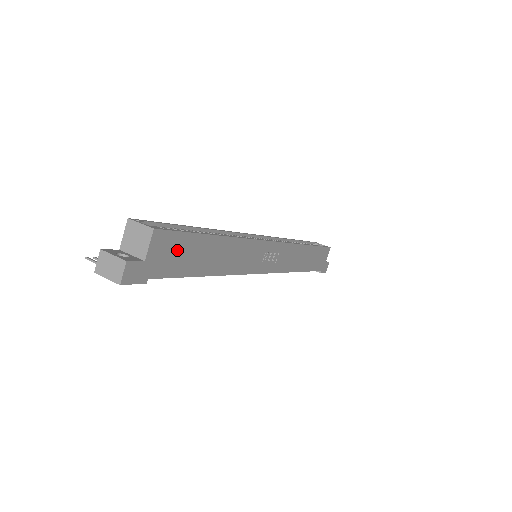
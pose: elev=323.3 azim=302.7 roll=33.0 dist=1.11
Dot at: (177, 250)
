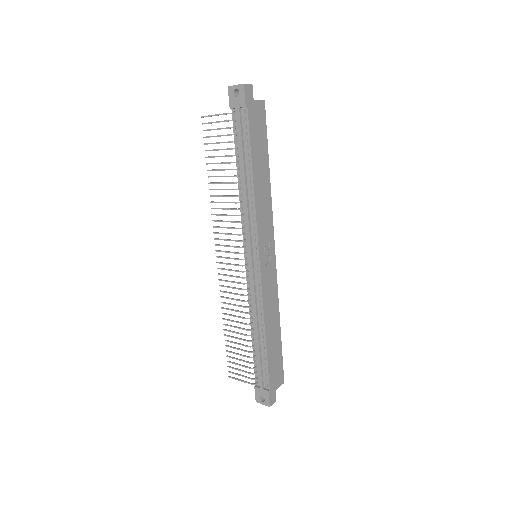
Dot at: (260, 127)
